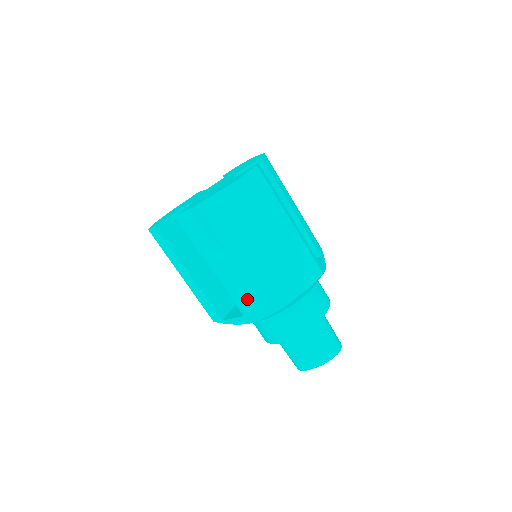
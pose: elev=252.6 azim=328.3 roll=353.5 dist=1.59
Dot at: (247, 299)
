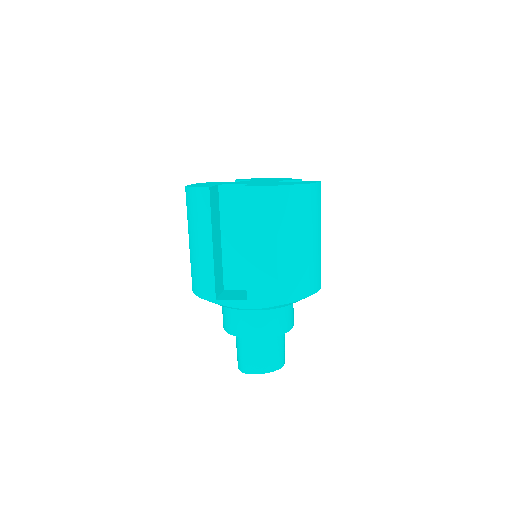
Dot at: (264, 285)
